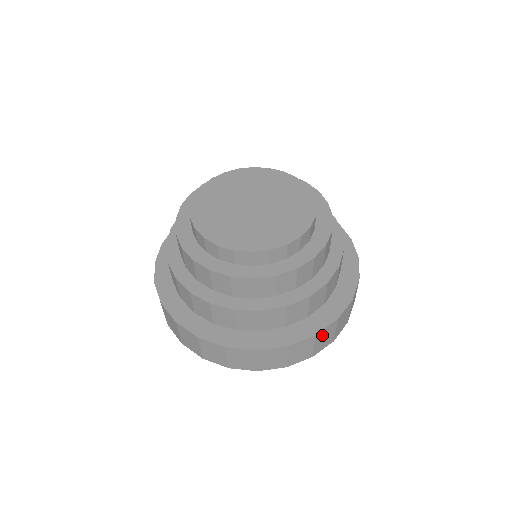
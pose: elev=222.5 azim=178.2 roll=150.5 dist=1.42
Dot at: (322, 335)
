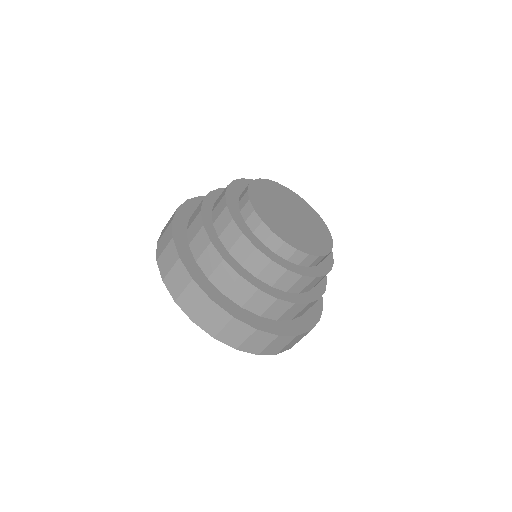
Dot at: occluded
